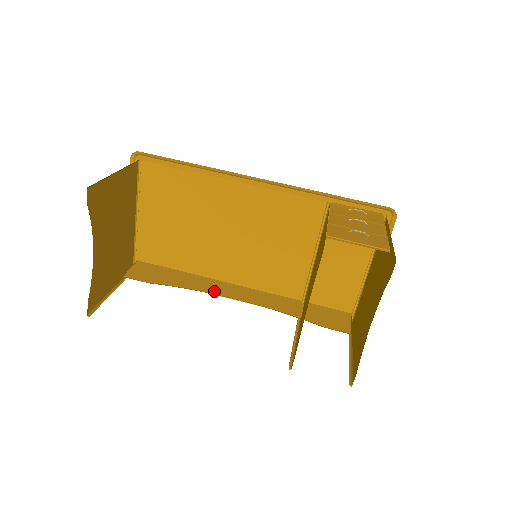
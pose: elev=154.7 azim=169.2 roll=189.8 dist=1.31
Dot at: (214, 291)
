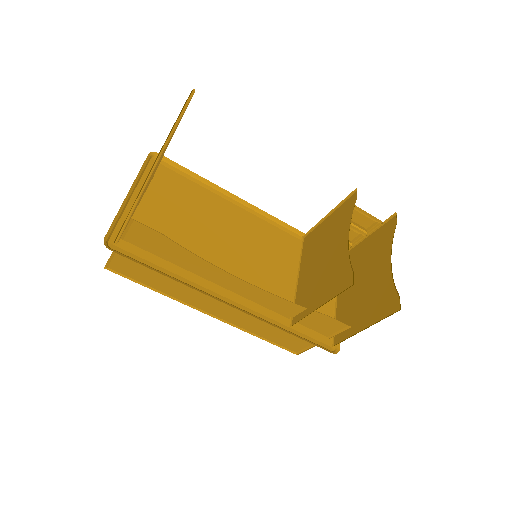
Dot at: (219, 273)
